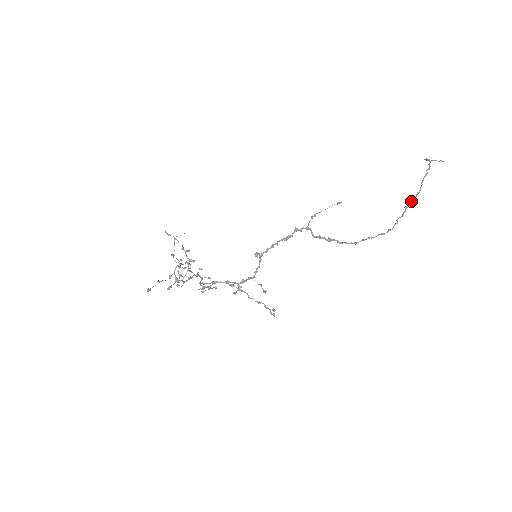
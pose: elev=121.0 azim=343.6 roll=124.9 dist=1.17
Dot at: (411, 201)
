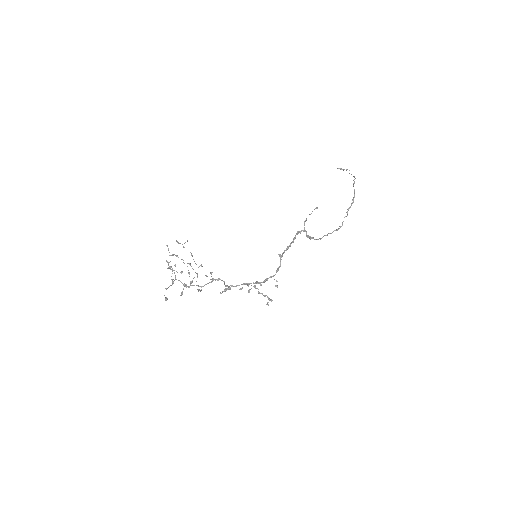
Dot at: occluded
